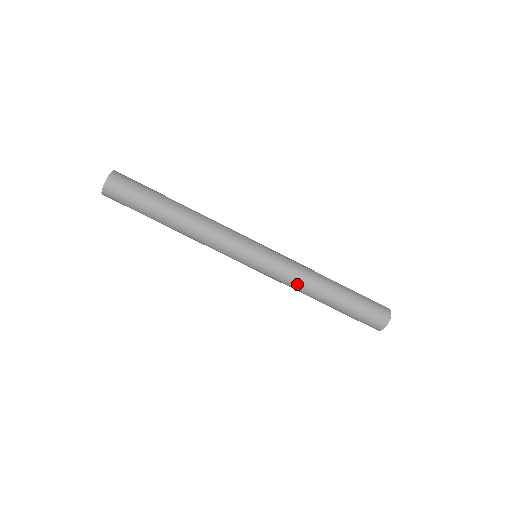
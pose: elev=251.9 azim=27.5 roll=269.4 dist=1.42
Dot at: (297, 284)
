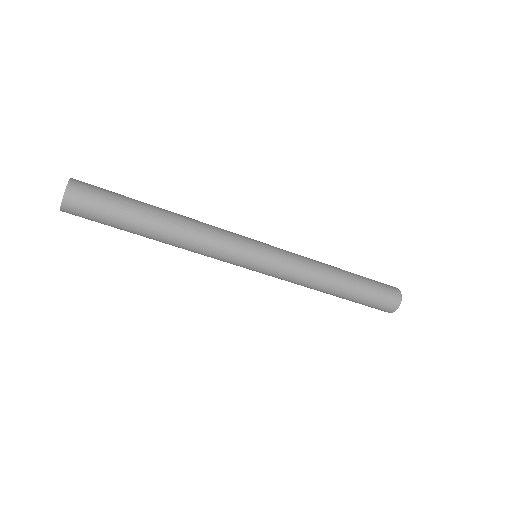
Dot at: (311, 268)
